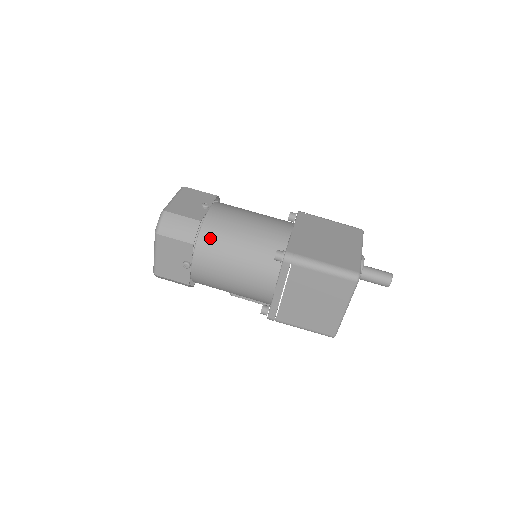
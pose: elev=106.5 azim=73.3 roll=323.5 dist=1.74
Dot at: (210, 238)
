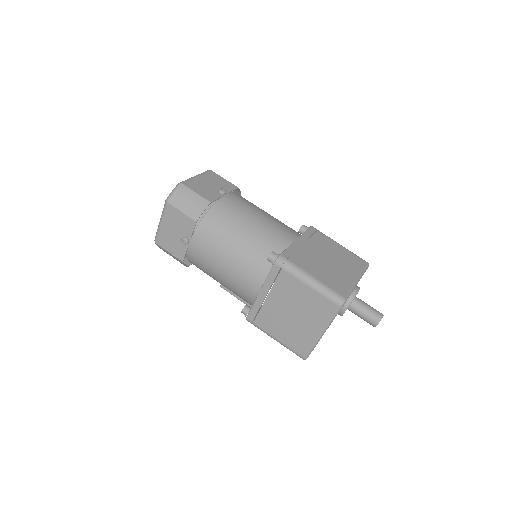
Dot at: (214, 221)
